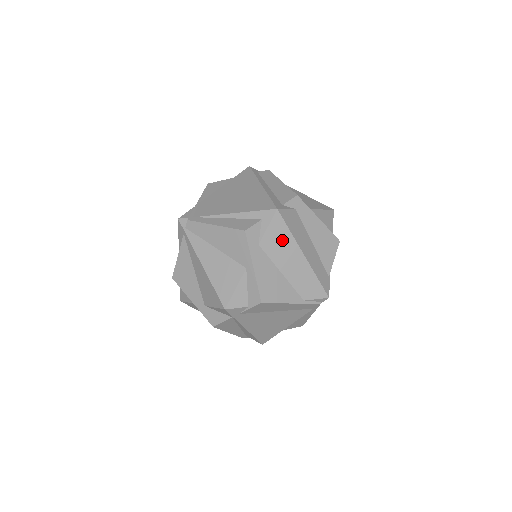
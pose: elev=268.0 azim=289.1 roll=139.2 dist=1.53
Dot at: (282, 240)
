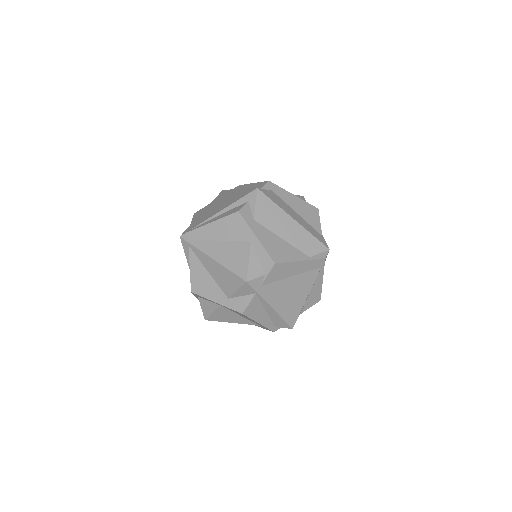
Dot at: (271, 211)
